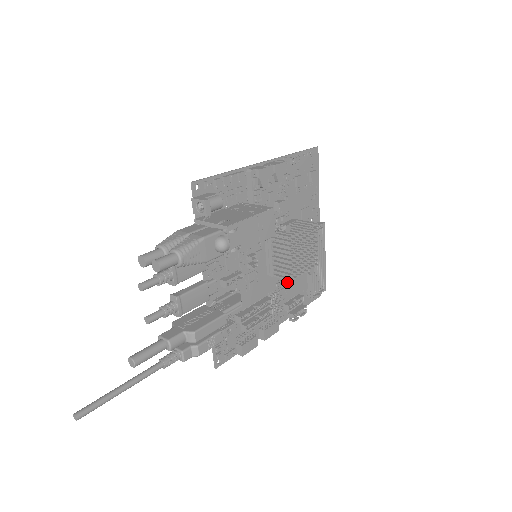
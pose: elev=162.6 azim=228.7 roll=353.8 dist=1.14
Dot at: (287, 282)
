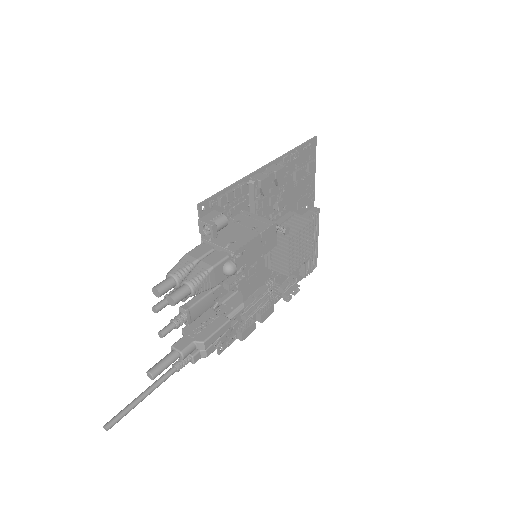
Dot at: occluded
